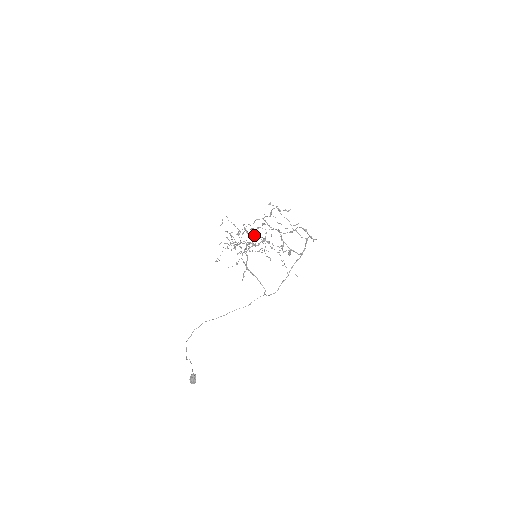
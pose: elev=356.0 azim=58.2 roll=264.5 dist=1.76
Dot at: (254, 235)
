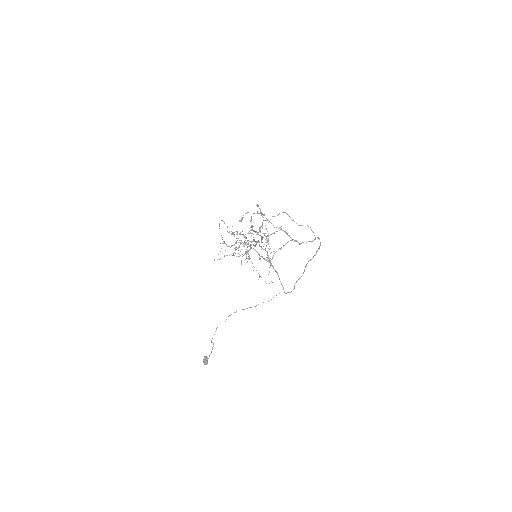
Dot at: (238, 238)
